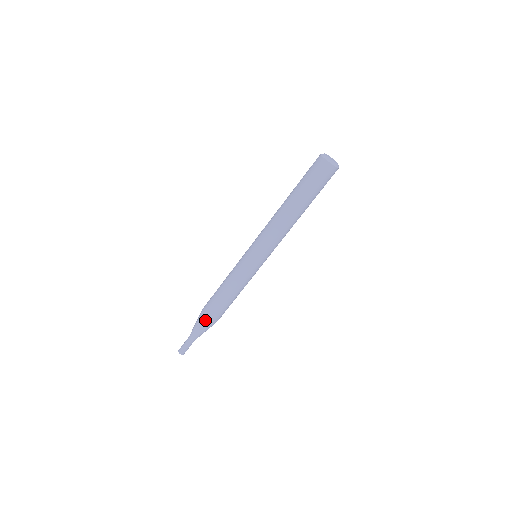
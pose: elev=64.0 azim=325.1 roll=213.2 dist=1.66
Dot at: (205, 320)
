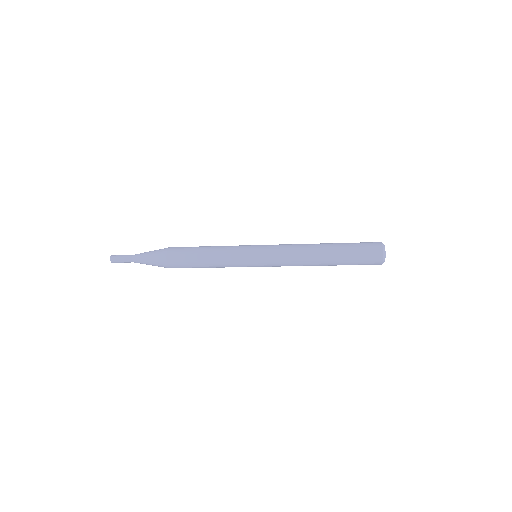
Dot at: (164, 260)
